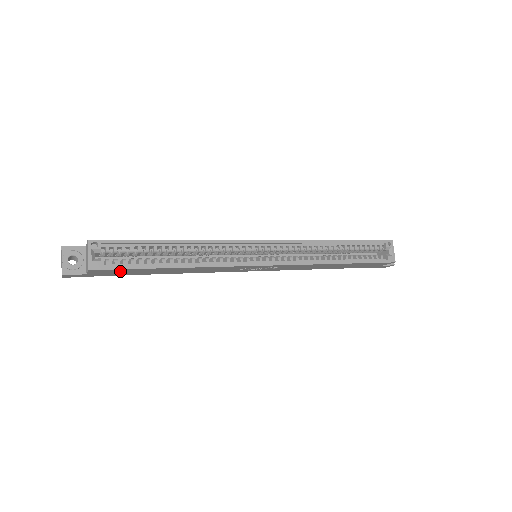
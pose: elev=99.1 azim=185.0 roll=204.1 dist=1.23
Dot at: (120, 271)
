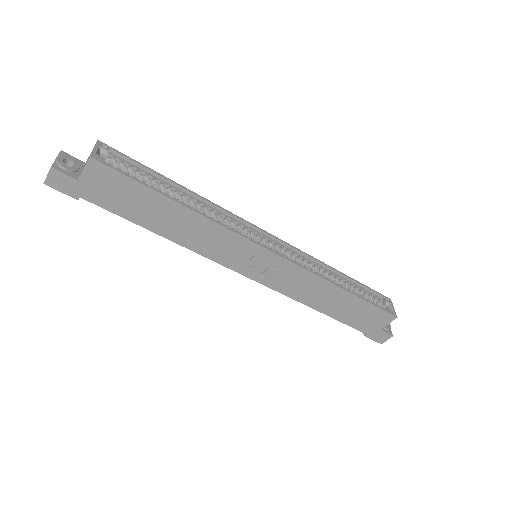
Dot at: (118, 186)
